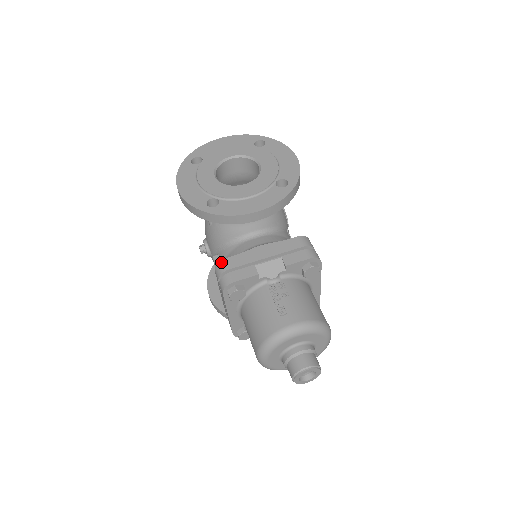
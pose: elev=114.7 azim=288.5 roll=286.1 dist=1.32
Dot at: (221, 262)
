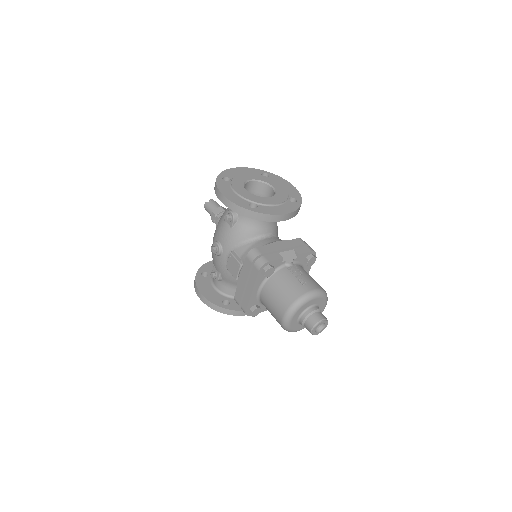
Dot at: (254, 249)
